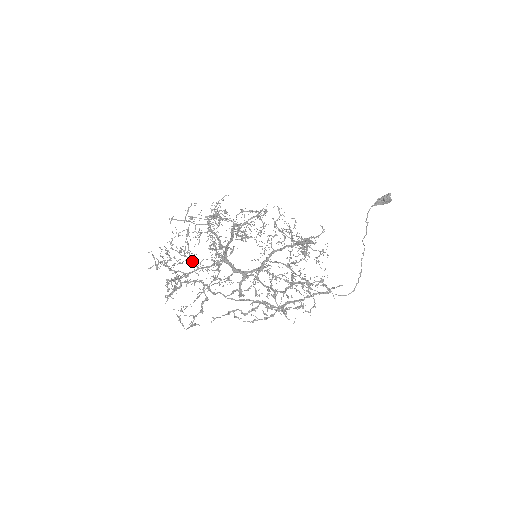
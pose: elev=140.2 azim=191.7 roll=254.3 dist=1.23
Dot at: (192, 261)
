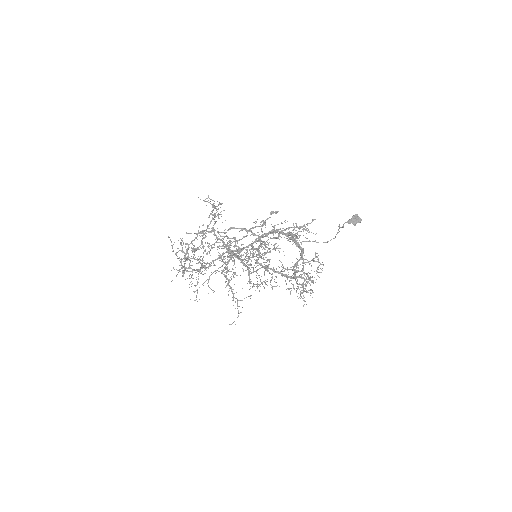
Dot at: occluded
